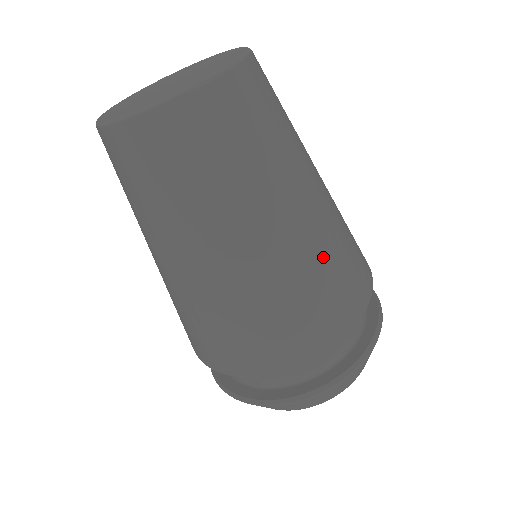
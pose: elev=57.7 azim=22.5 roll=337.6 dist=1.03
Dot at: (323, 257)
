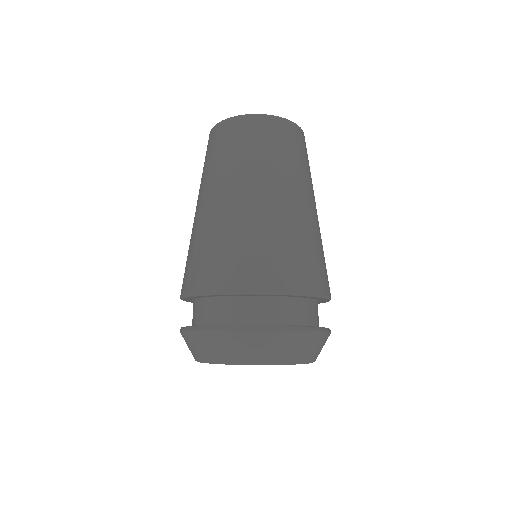
Dot at: (282, 232)
